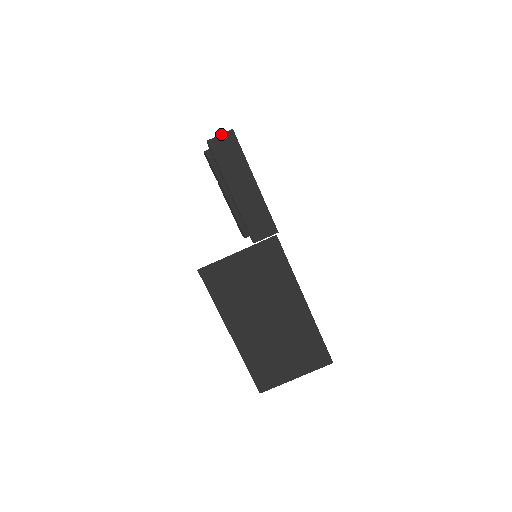
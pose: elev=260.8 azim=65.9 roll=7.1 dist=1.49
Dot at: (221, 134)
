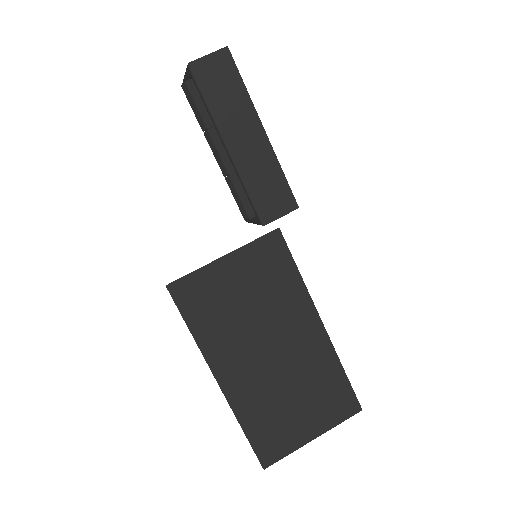
Dot at: (210, 53)
